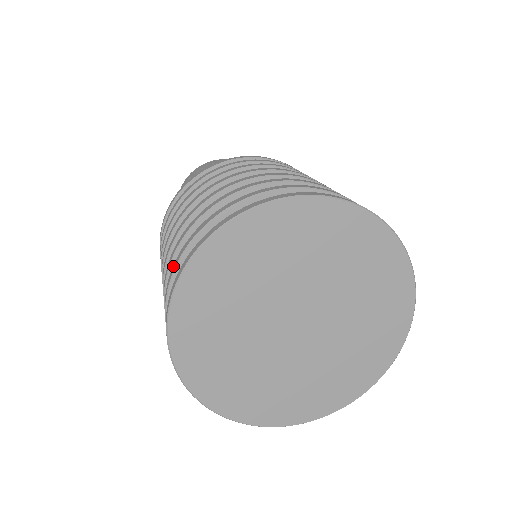
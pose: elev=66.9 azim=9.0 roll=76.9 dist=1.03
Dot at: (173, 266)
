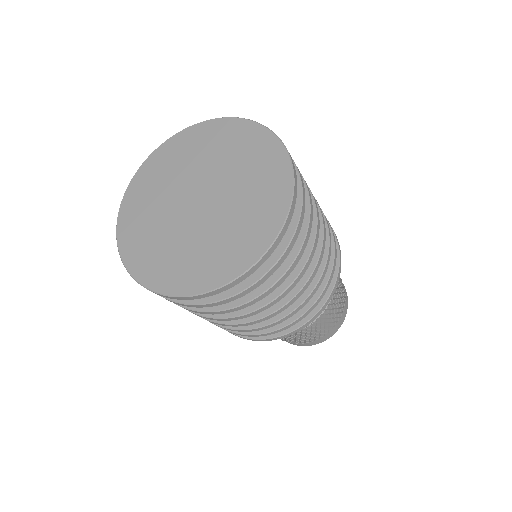
Dot at: occluded
